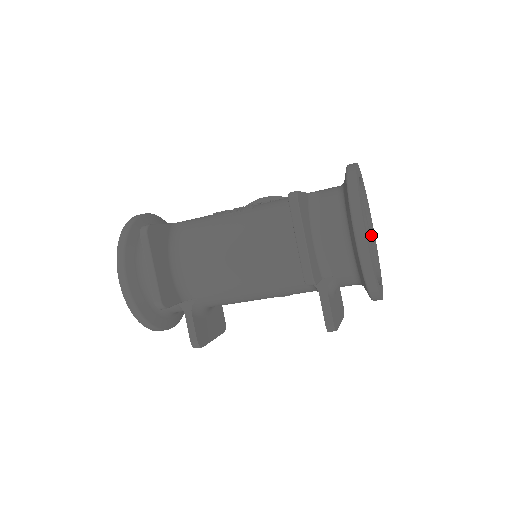
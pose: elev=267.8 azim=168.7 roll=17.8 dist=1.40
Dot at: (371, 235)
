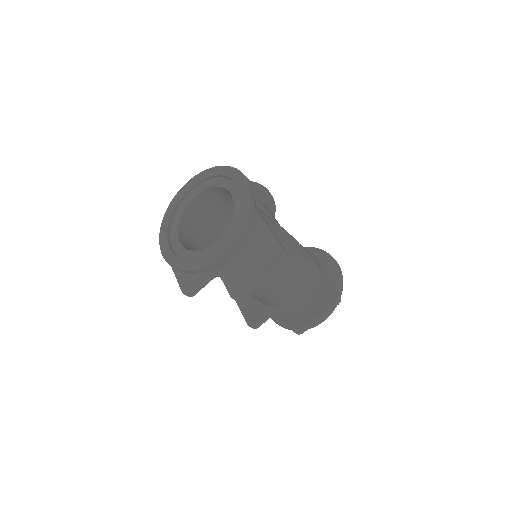
Dot at: occluded
